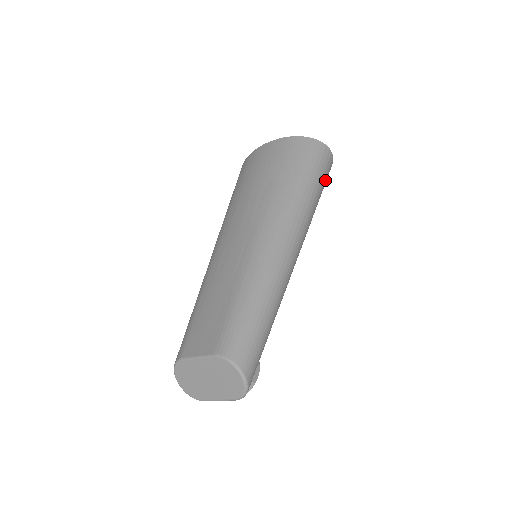
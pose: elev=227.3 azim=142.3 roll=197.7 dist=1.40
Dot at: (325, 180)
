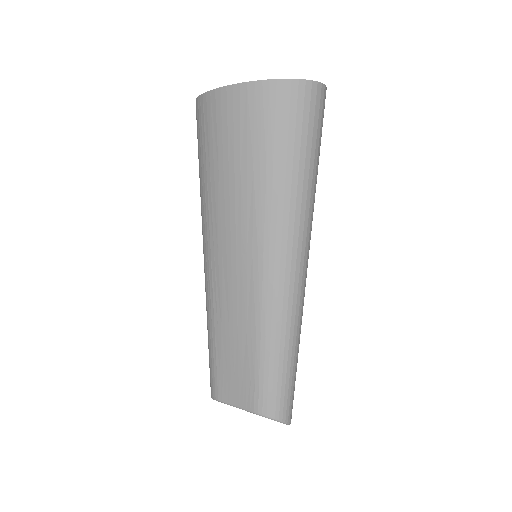
Dot at: (321, 133)
